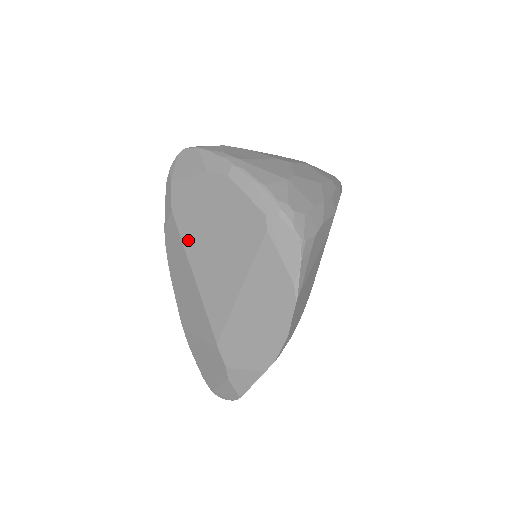
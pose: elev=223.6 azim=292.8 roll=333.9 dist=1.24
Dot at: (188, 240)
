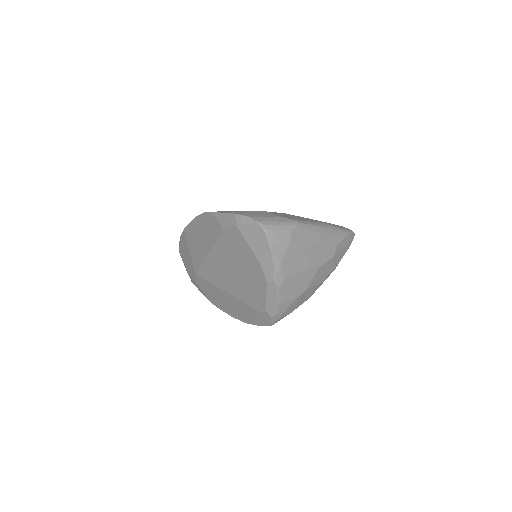
Dot at: (220, 247)
